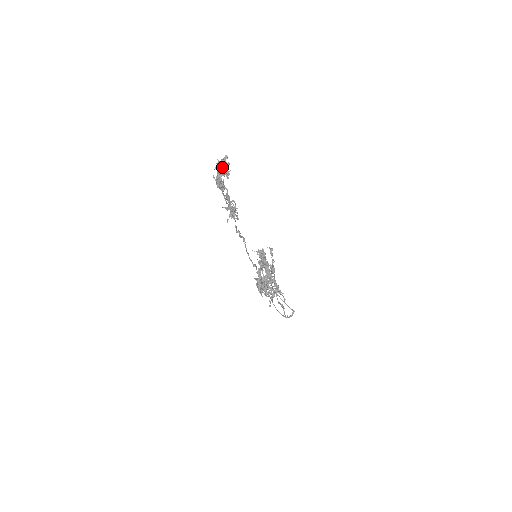
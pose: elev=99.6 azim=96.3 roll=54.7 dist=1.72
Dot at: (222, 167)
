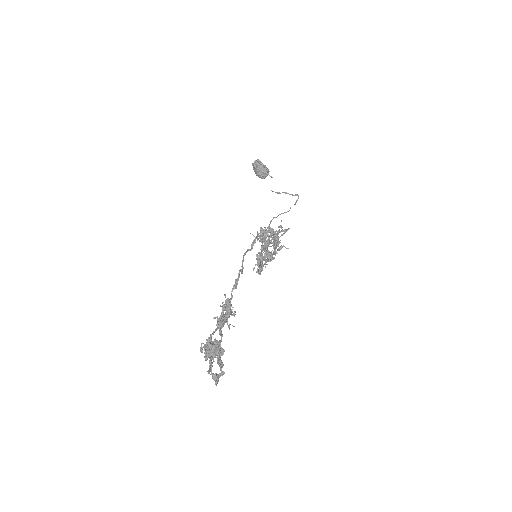
Dot at: occluded
